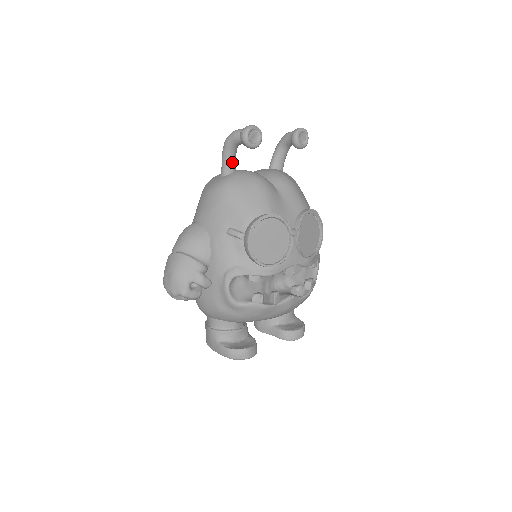
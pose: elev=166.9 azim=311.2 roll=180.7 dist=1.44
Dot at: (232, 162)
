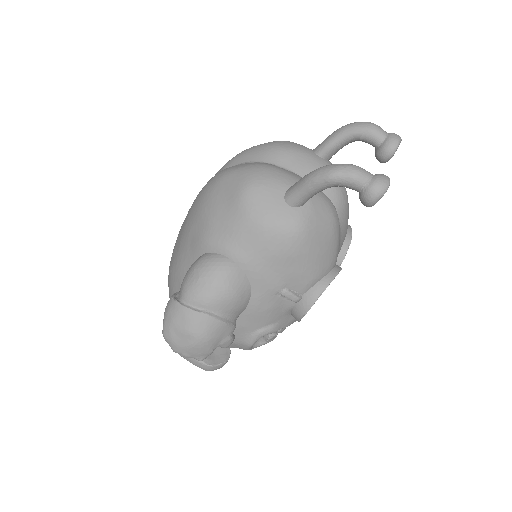
Dot at: (315, 193)
